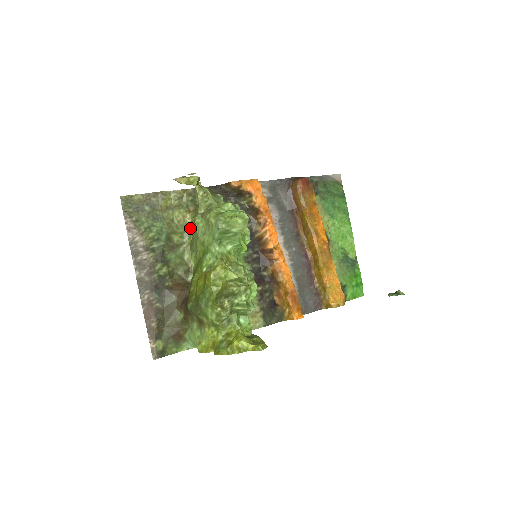
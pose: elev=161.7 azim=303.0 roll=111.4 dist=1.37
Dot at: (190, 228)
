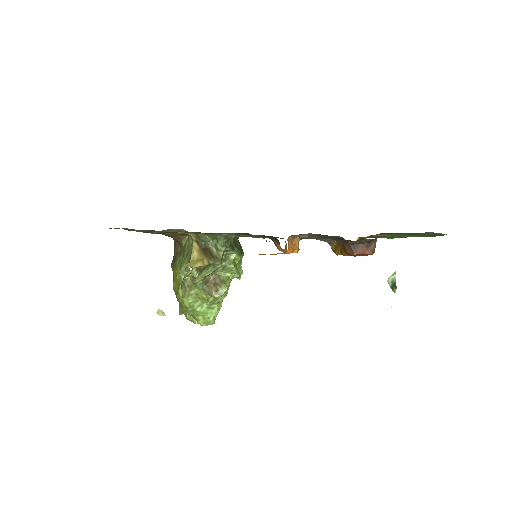
Dot at: occluded
